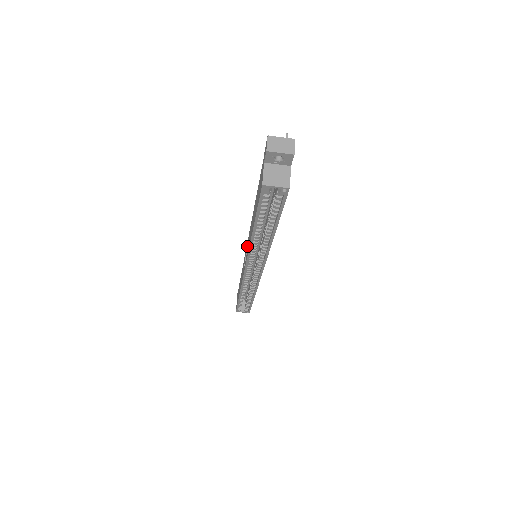
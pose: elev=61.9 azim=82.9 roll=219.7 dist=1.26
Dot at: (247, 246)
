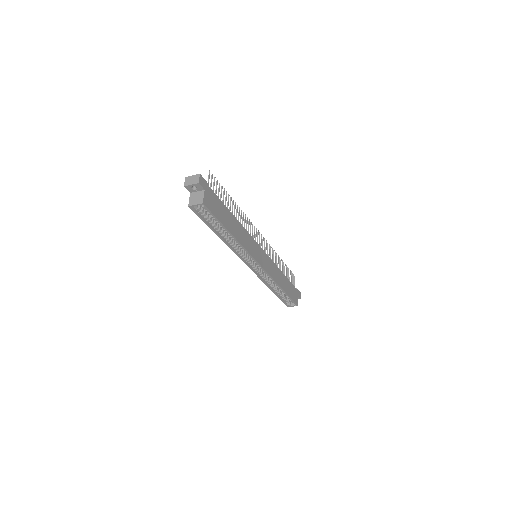
Dot at: occluded
